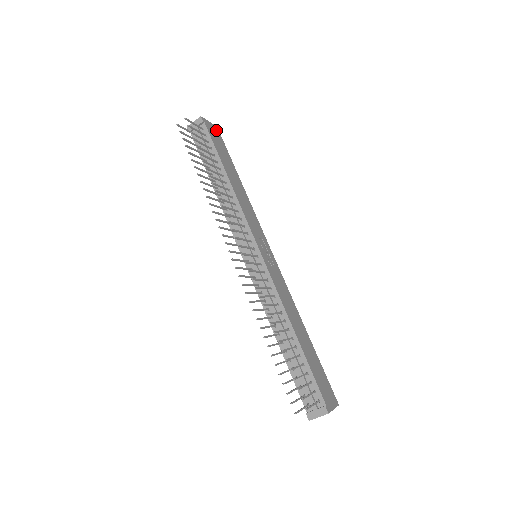
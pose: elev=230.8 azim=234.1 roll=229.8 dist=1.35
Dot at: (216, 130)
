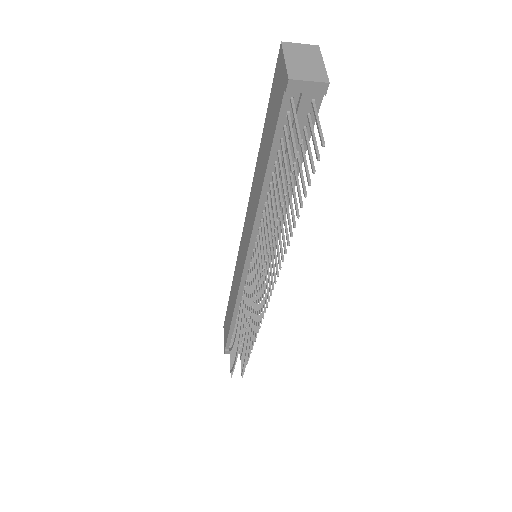
Dot at: occluded
